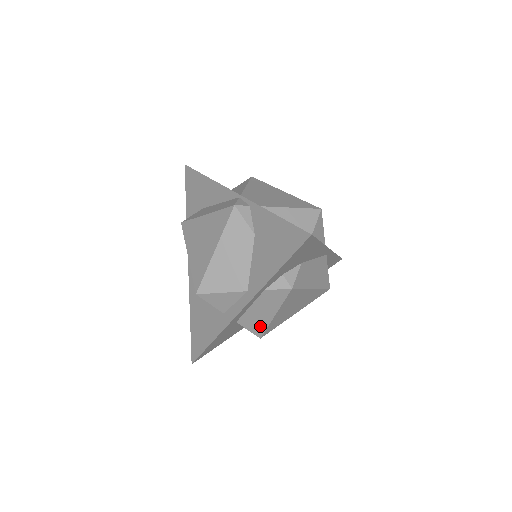
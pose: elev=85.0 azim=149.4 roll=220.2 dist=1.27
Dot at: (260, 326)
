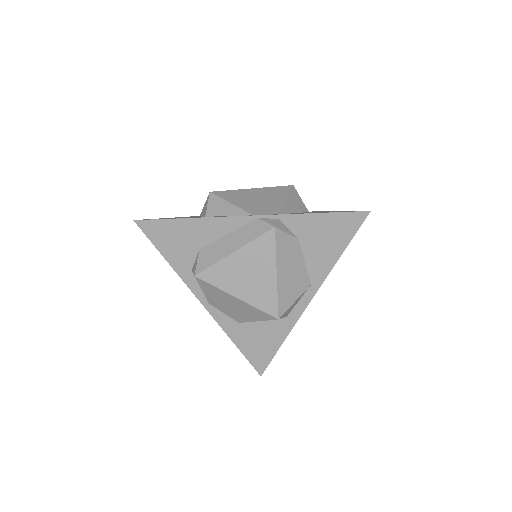
Dot at: occluded
